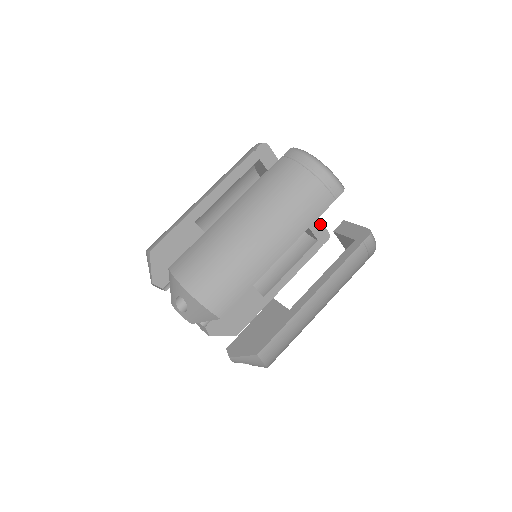
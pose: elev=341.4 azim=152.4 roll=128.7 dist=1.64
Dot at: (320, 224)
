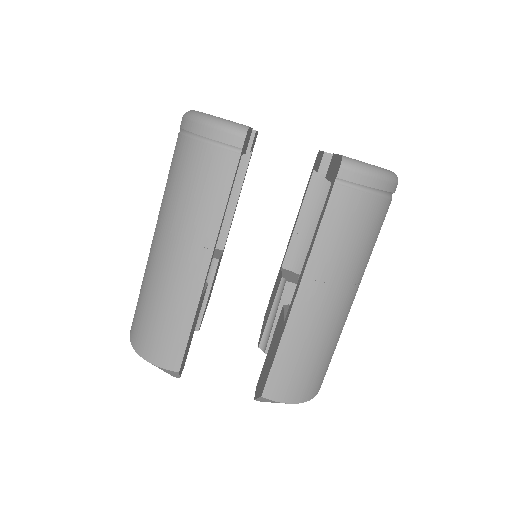
Dot at: occluded
